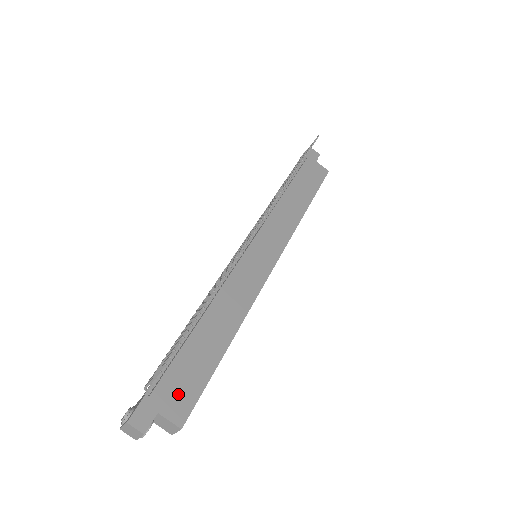
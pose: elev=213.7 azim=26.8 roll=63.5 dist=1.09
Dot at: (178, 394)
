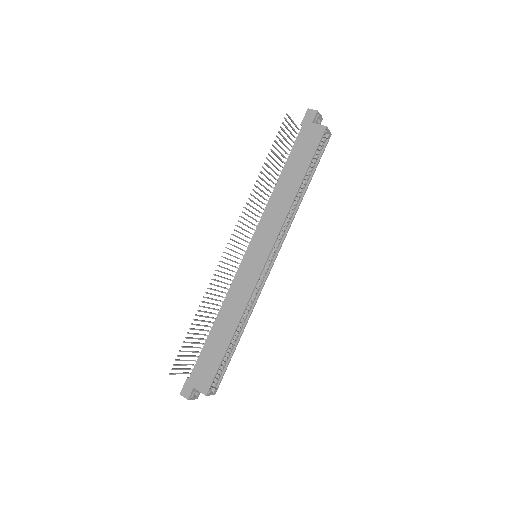
Dot at: (203, 375)
